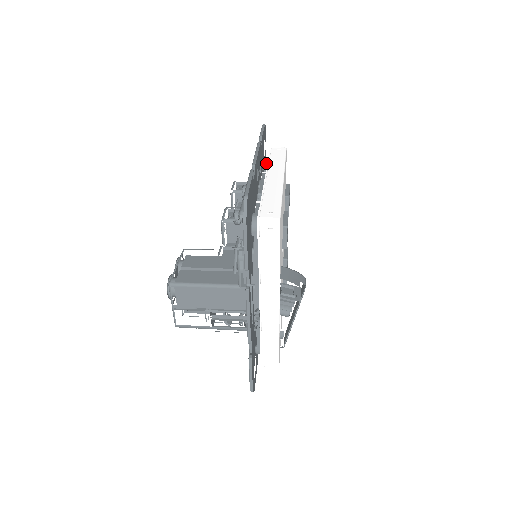
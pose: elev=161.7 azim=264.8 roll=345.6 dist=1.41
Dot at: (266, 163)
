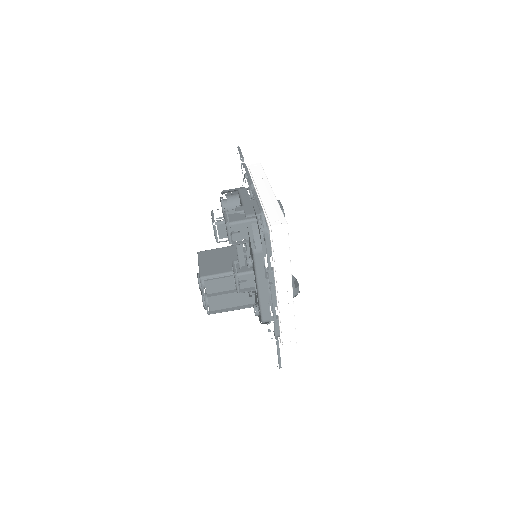
Dot at: occluded
